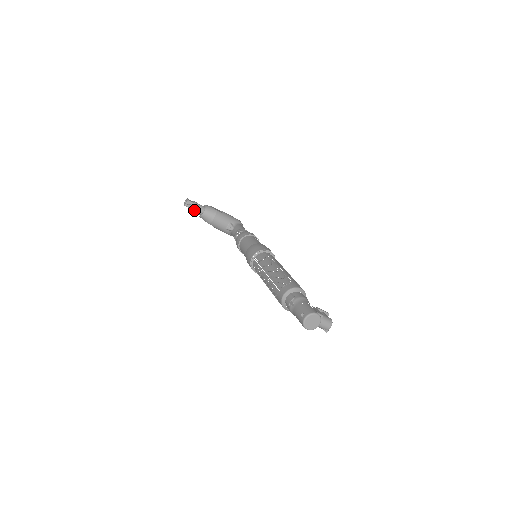
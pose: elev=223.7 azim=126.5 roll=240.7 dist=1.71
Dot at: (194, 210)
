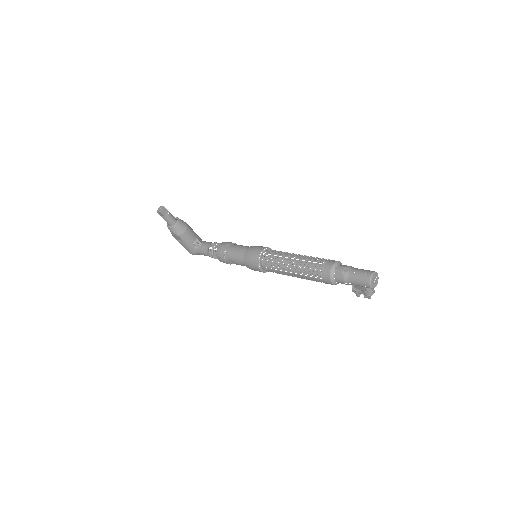
Dot at: (168, 219)
